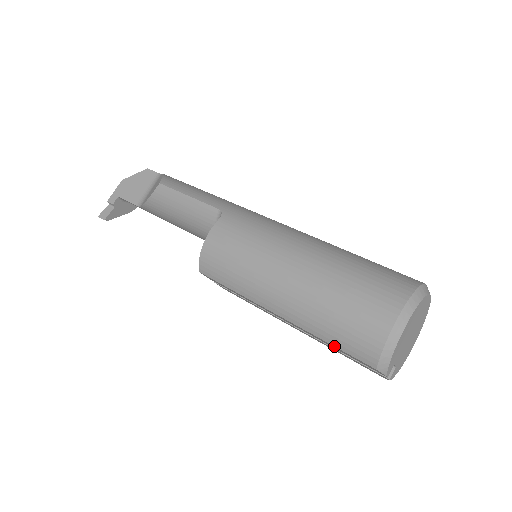
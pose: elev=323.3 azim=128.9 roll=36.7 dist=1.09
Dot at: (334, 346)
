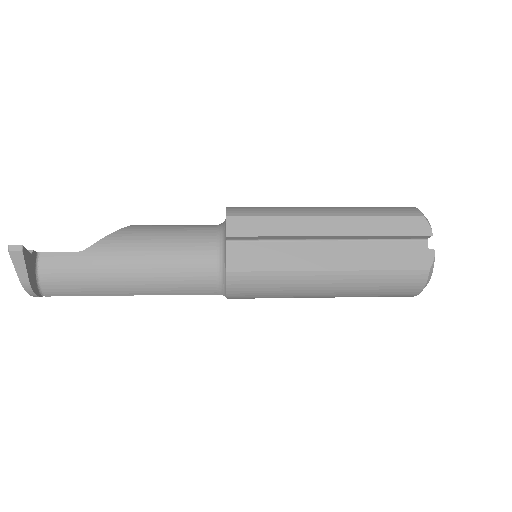
Dot at: (386, 215)
